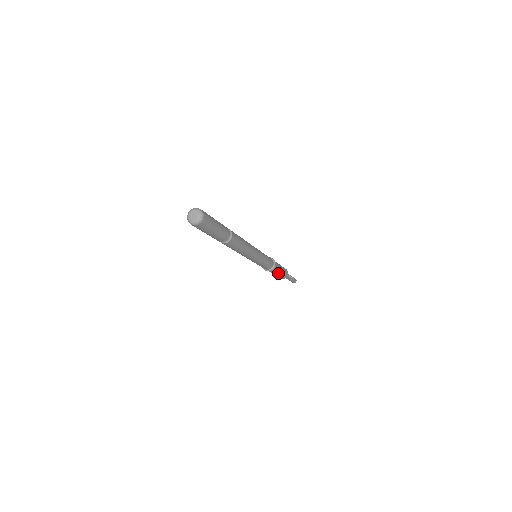
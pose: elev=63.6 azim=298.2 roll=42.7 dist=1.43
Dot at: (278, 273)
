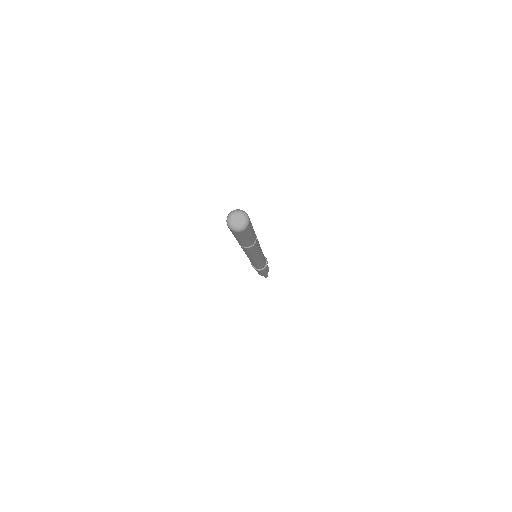
Dot at: (263, 272)
